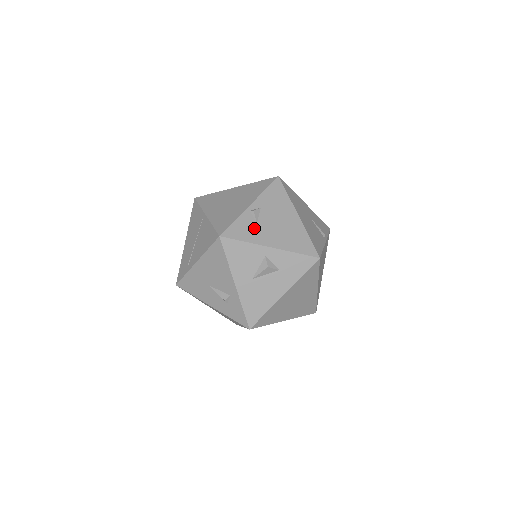
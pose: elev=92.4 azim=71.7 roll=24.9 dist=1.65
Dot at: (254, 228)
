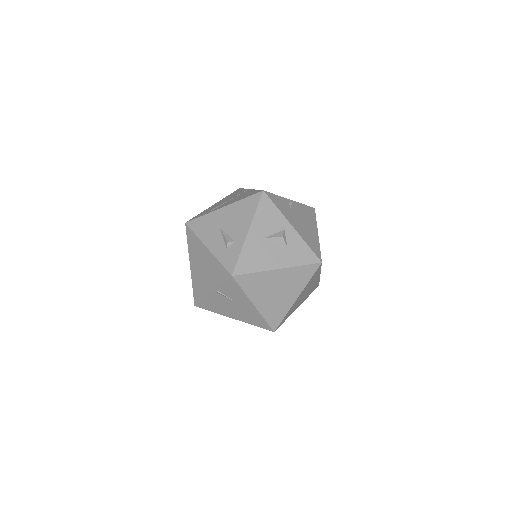
Dot at: (287, 209)
